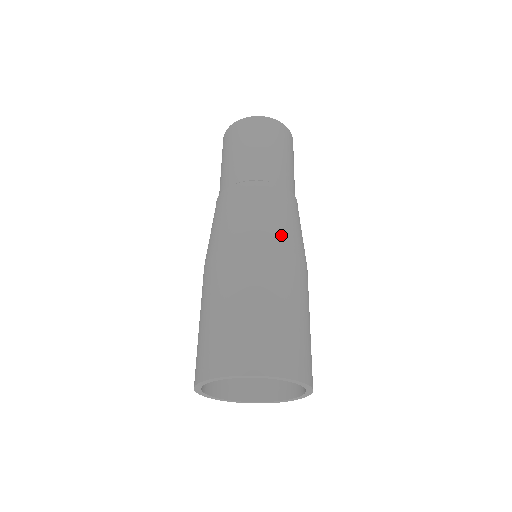
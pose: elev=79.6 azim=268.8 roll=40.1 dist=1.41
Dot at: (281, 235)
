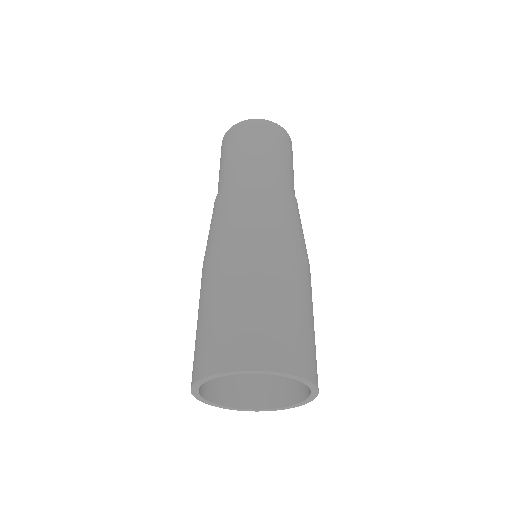
Dot at: (274, 228)
